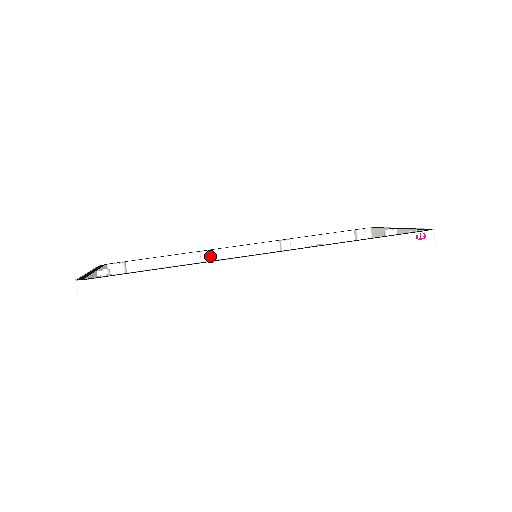
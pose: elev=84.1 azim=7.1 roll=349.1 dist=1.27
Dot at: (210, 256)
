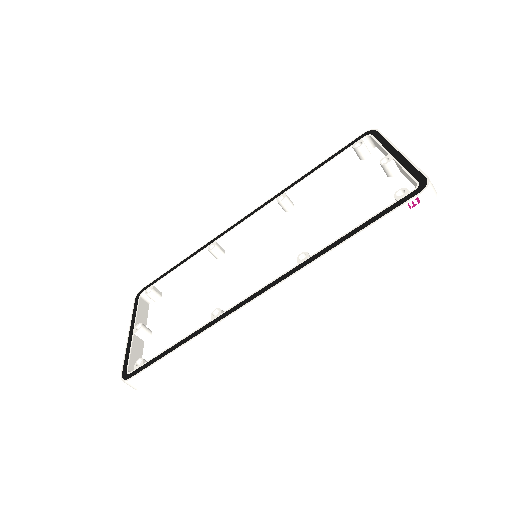
Dot at: (219, 249)
